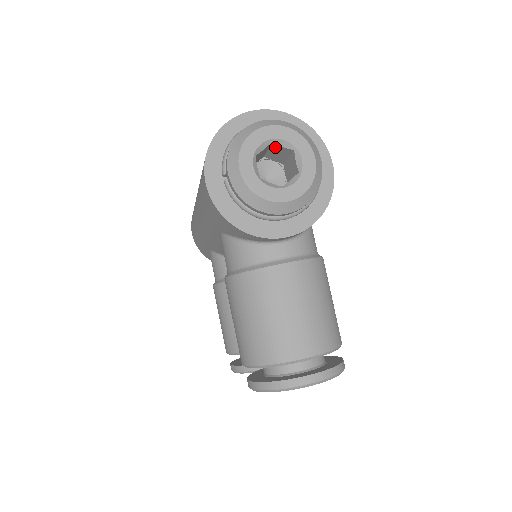
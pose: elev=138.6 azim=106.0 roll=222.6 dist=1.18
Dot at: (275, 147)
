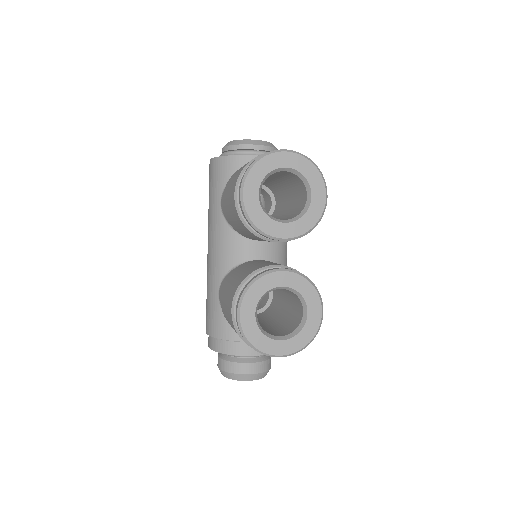
Dot at: occluded
